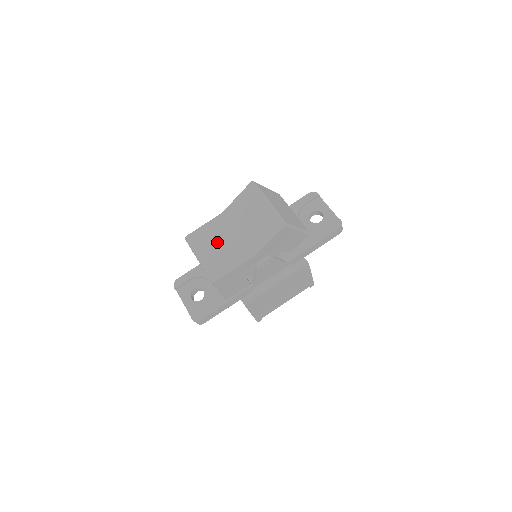
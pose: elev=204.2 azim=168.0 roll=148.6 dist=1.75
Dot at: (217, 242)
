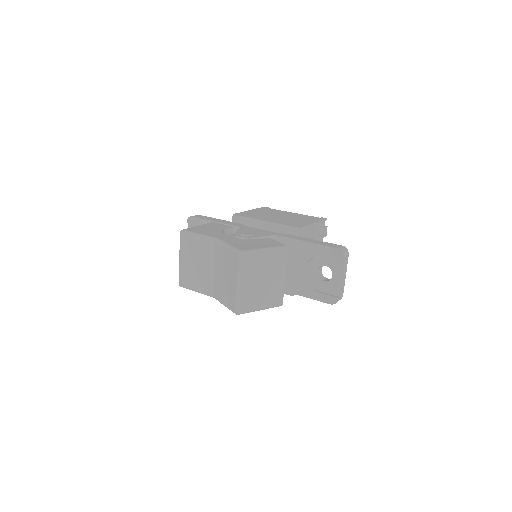
Dot at: (197, 261)
